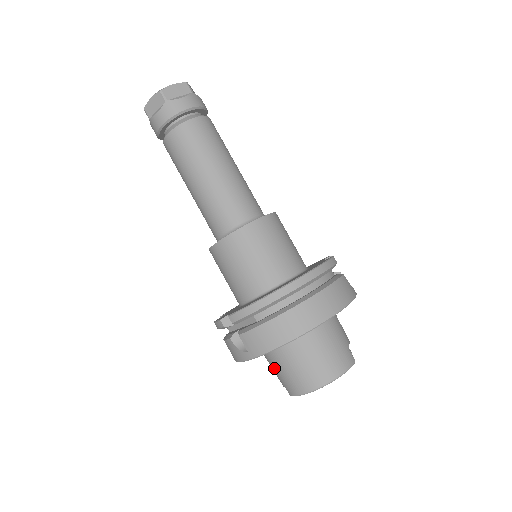
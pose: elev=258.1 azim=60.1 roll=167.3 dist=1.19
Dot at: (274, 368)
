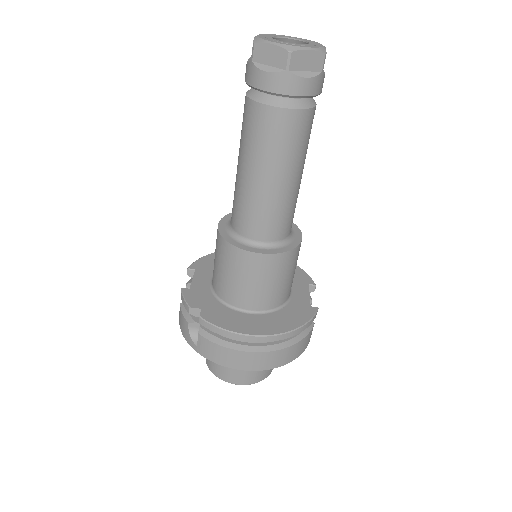
Dot at: occluded
